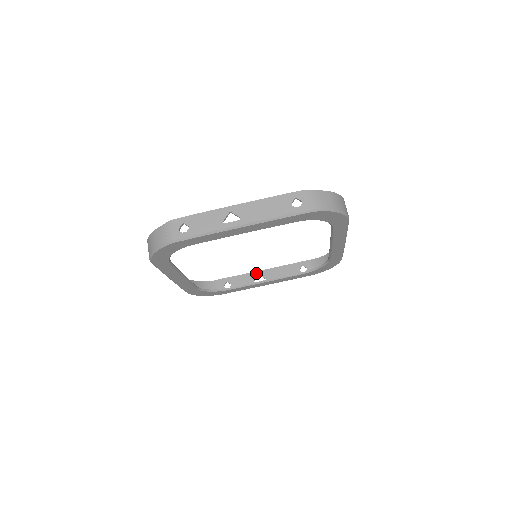
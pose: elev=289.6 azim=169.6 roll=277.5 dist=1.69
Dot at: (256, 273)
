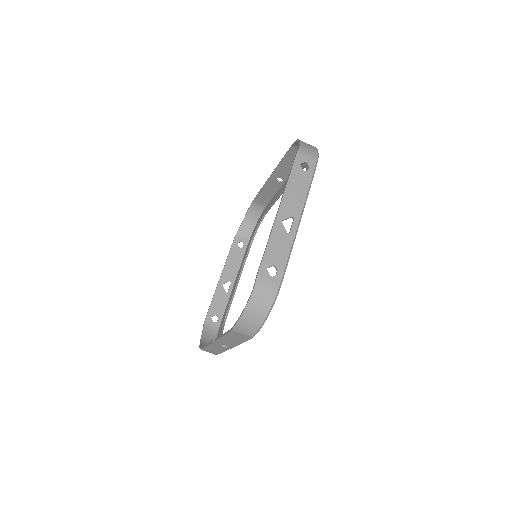
Dot at: (219, 286)
